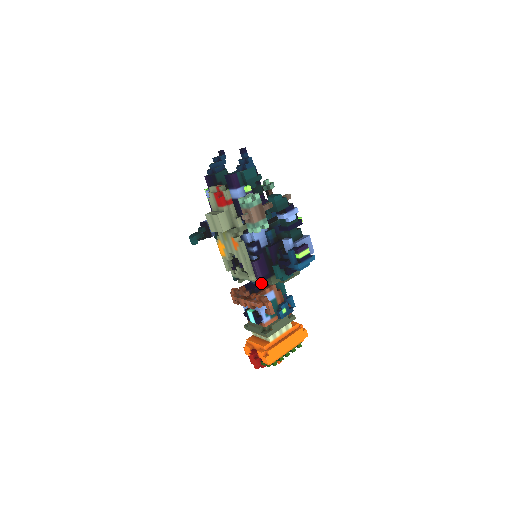
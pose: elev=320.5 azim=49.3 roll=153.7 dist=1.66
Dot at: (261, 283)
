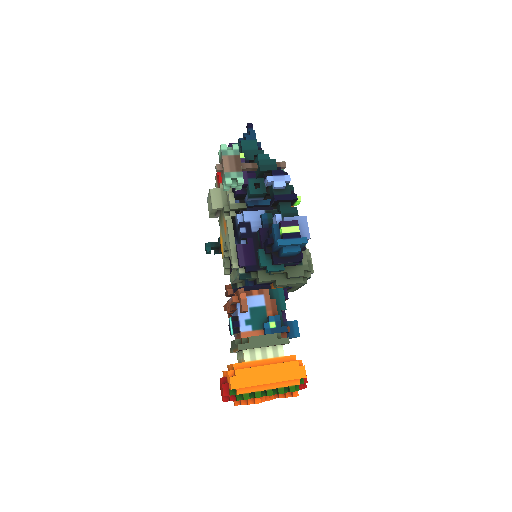
Dot at: (245, 276)
